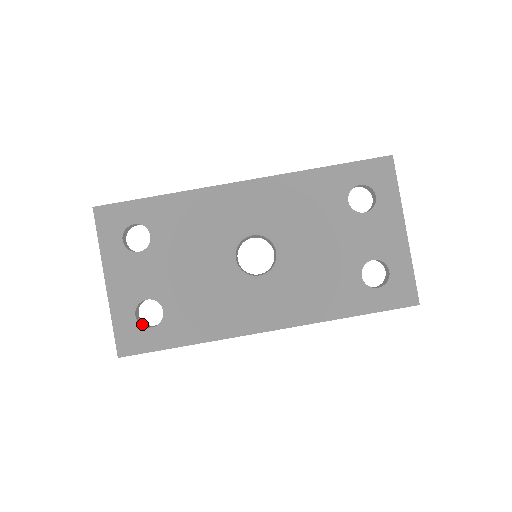
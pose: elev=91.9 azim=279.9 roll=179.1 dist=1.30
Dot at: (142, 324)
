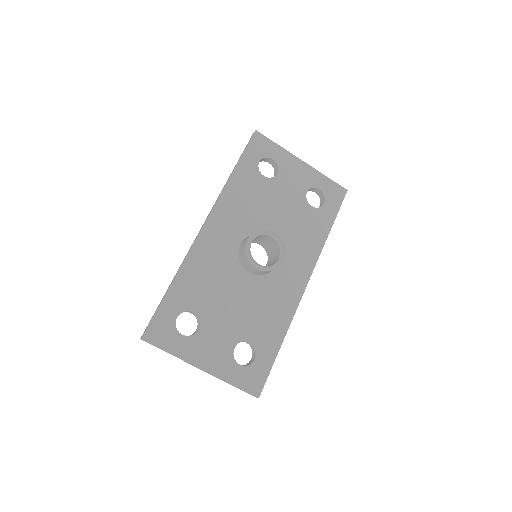
Dot at: (247, 365)
